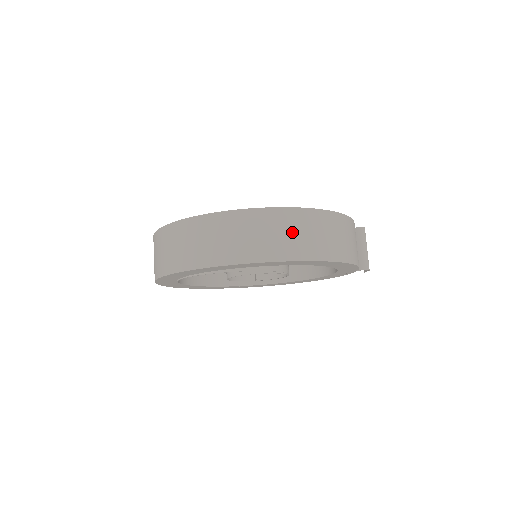
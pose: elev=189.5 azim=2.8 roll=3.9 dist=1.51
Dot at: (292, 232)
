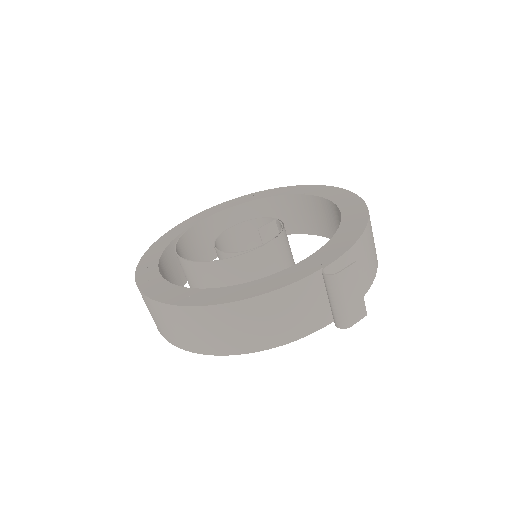
Dot at: (167, 323)
